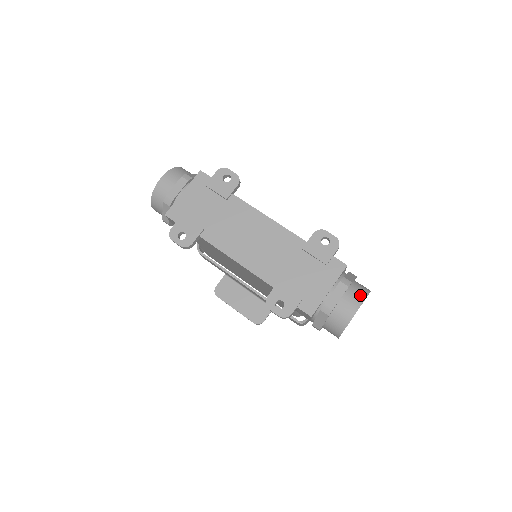
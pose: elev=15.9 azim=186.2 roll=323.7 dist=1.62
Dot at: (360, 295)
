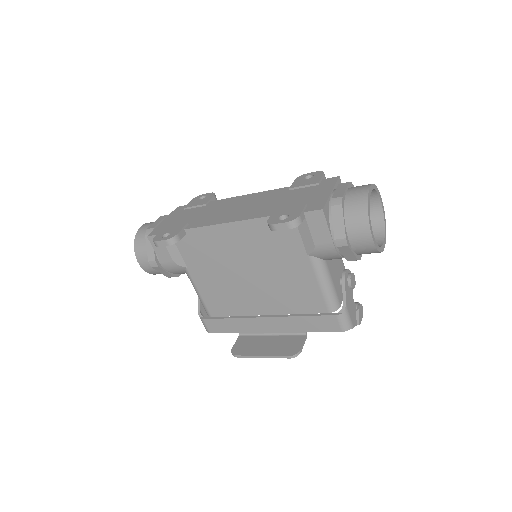
Dot at: occluded
